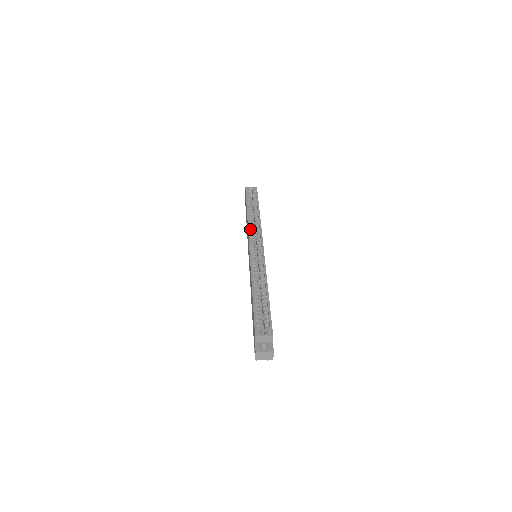
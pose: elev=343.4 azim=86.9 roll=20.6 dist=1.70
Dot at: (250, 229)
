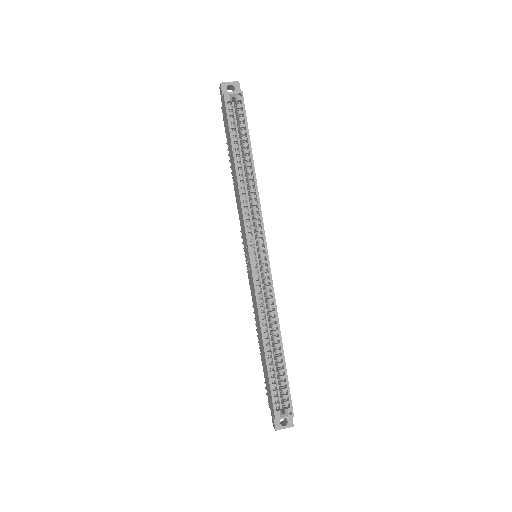
Dot at: (245, 213)
